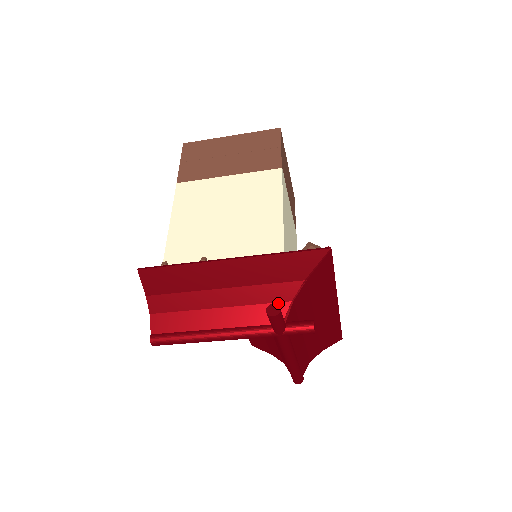
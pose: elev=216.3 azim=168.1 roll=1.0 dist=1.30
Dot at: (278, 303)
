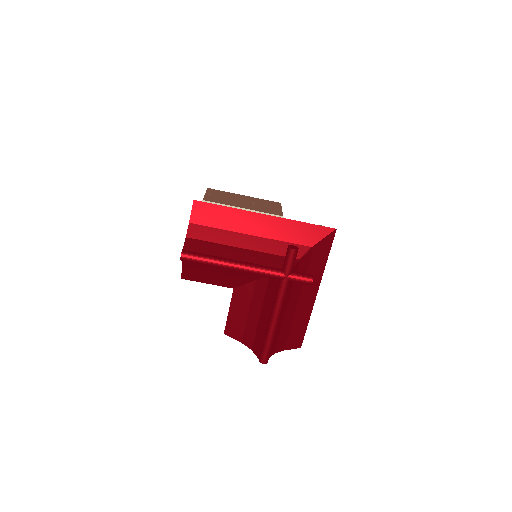
Dot at: occluded
